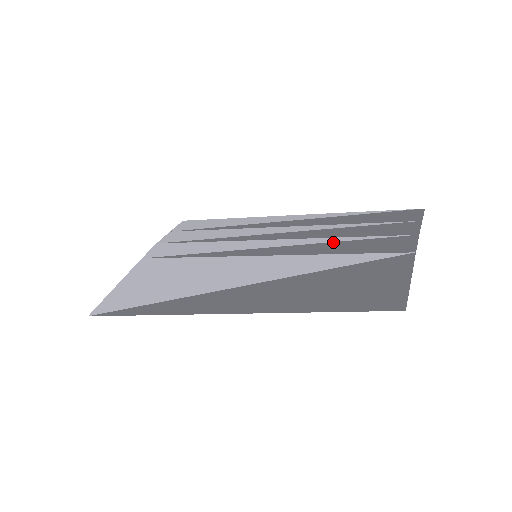
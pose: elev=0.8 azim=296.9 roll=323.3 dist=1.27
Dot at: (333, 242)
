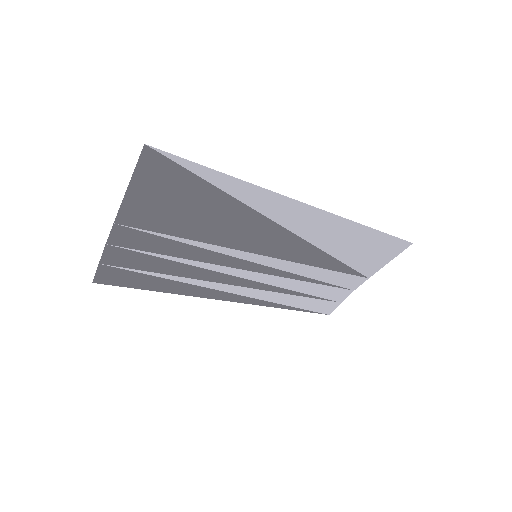
Dot at: (306, 276)
